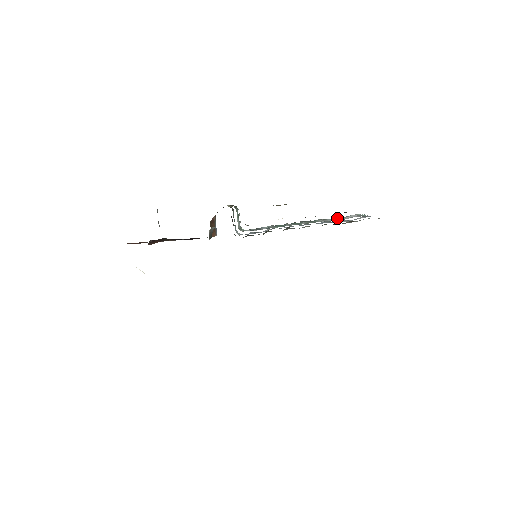
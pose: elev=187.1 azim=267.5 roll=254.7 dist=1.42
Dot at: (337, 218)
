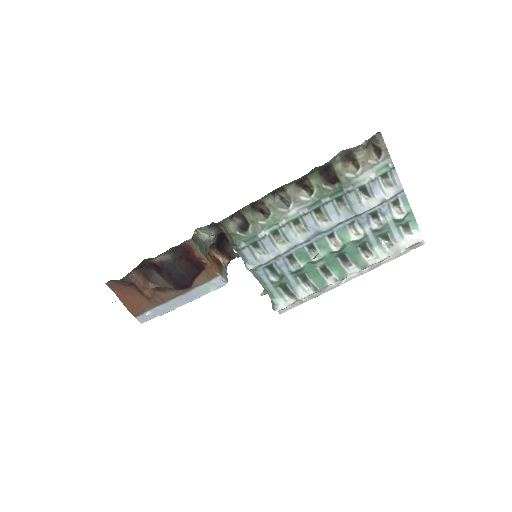
Dot at: (389, 248)
